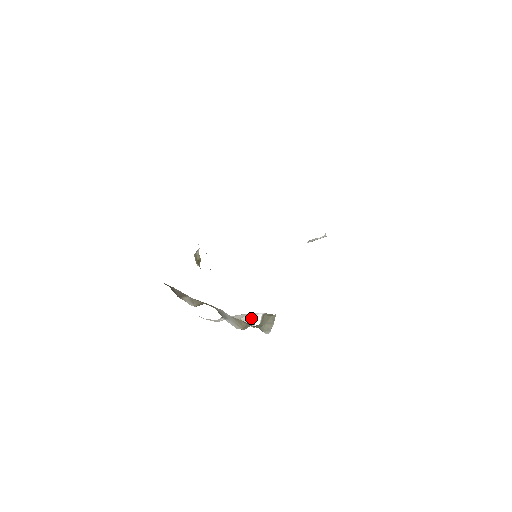
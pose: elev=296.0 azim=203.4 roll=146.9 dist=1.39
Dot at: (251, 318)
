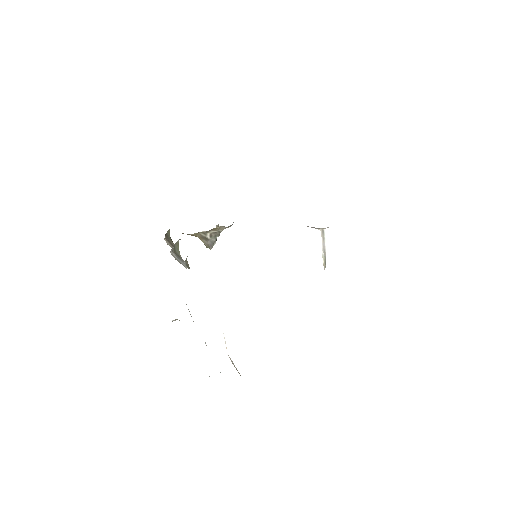
Dot at: occluded
